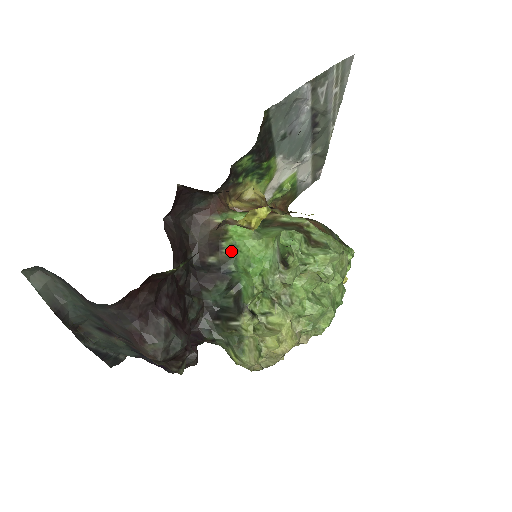
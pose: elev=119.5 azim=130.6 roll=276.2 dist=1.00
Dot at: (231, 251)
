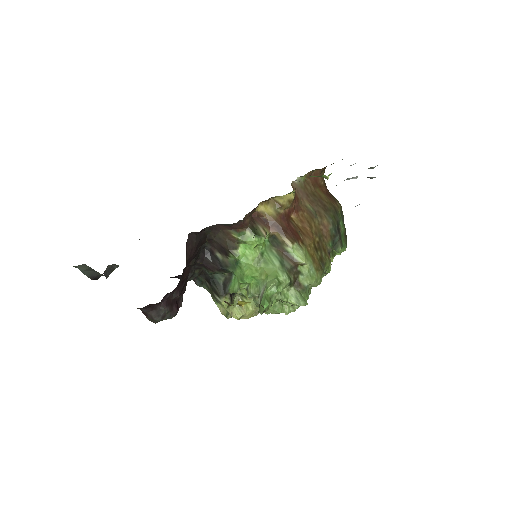
Dot at: (234, 262)
